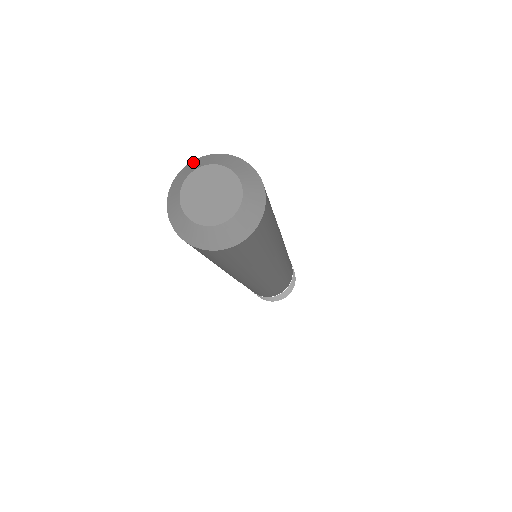
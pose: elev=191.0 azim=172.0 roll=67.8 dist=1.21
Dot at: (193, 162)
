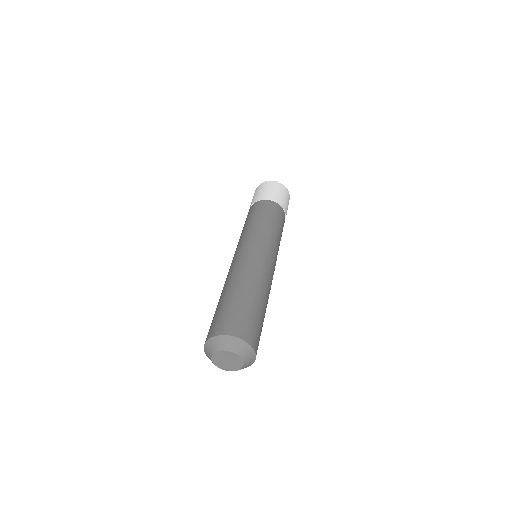
Dot at: (205, 349)
